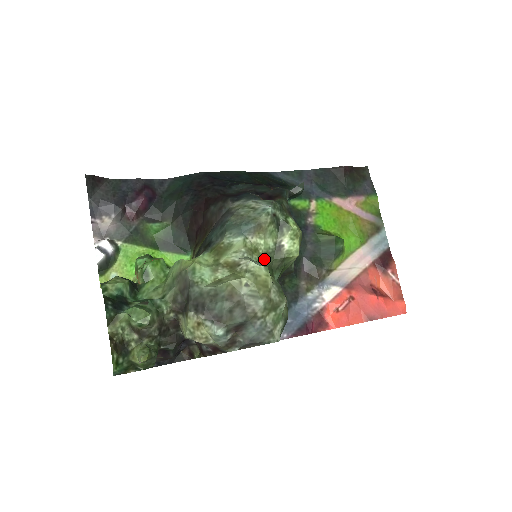
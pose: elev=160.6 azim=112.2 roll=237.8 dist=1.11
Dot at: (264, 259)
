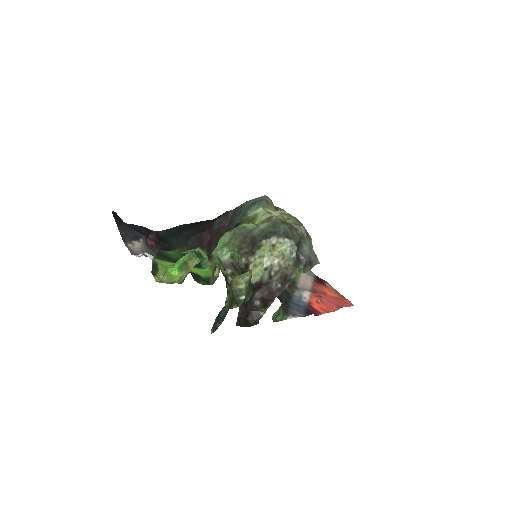
Dot at: occluded
